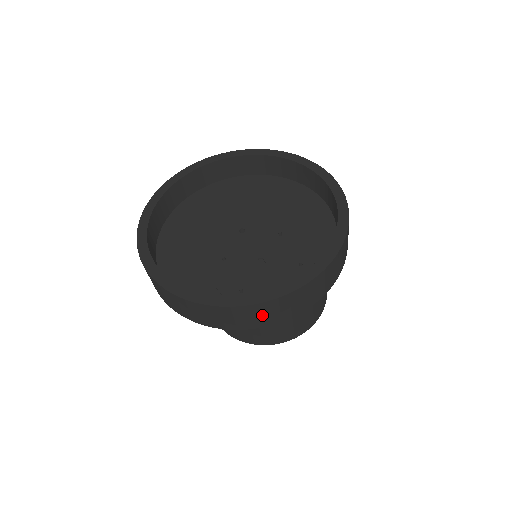
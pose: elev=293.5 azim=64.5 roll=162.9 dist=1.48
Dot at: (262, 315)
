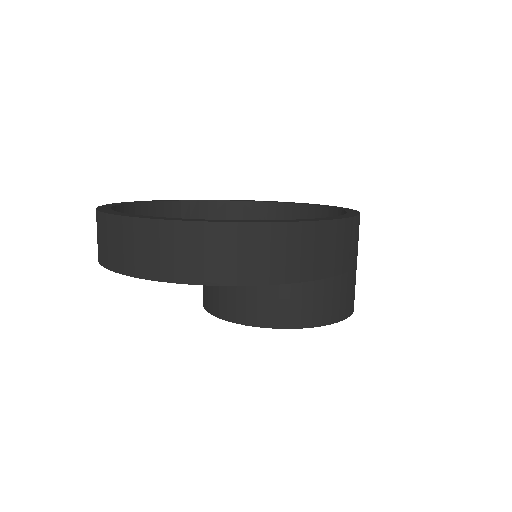
Dot at: (355, 242)
